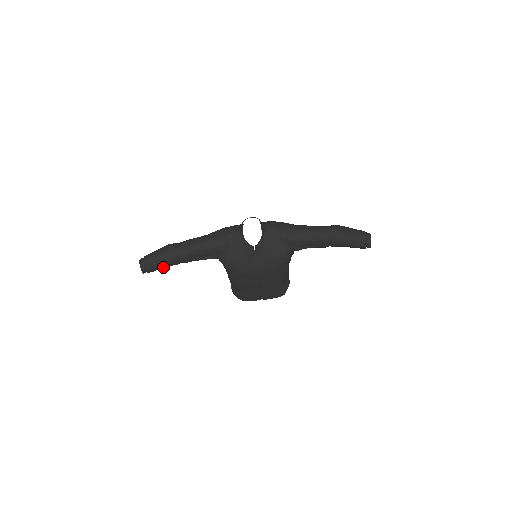
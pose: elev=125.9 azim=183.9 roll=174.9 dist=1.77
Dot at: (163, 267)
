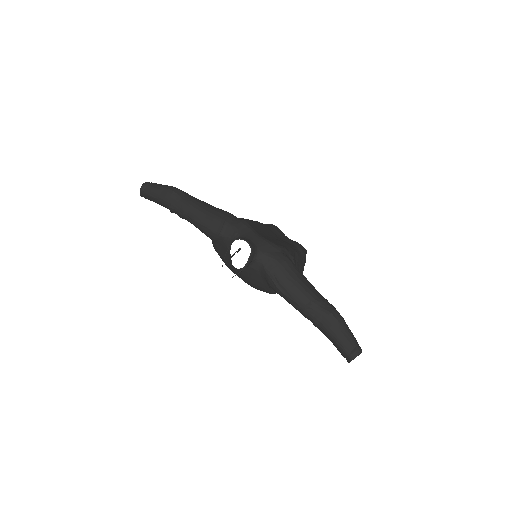
Dot at: occluded
